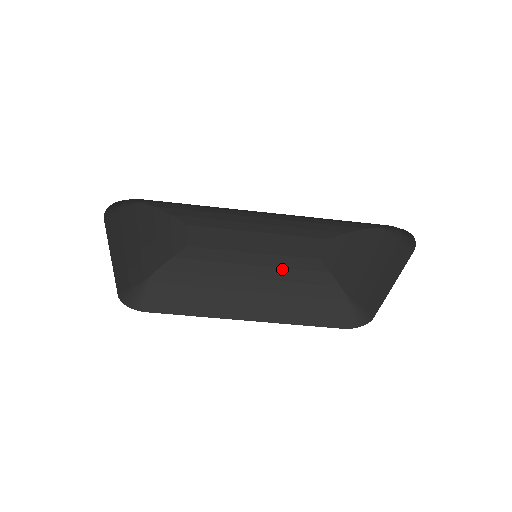
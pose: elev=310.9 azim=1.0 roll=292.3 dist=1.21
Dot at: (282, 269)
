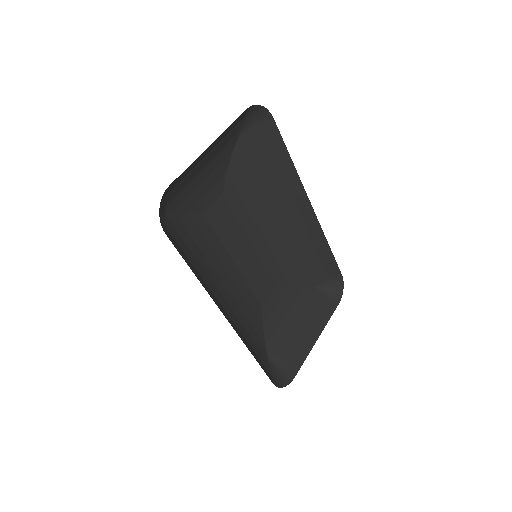
Dot at: (242, 297)
